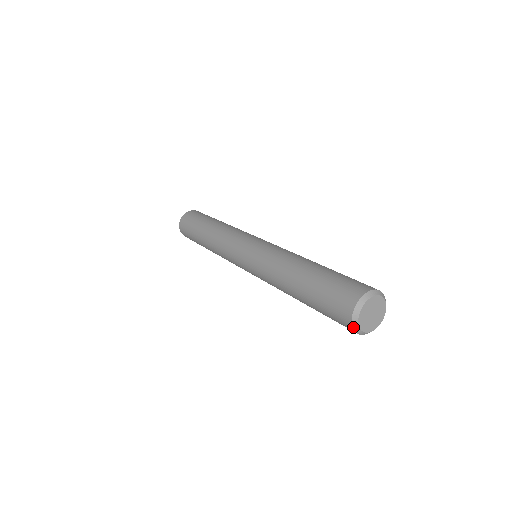
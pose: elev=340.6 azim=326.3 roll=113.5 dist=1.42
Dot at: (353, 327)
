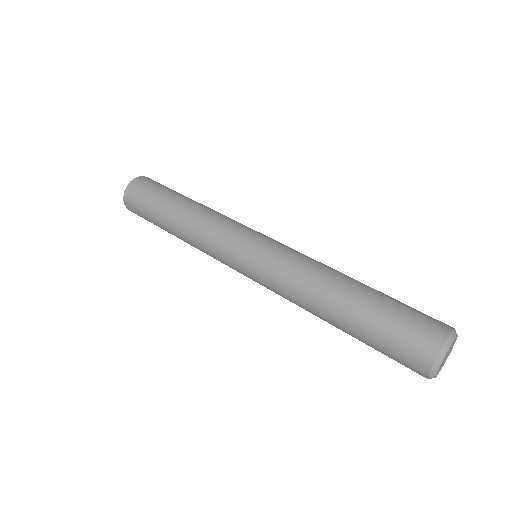
Dot at: occluded
